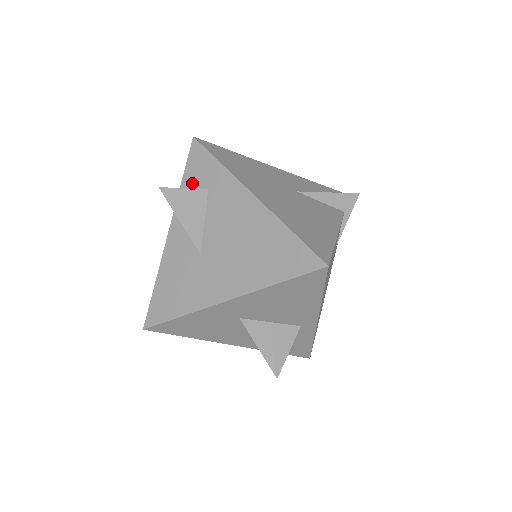
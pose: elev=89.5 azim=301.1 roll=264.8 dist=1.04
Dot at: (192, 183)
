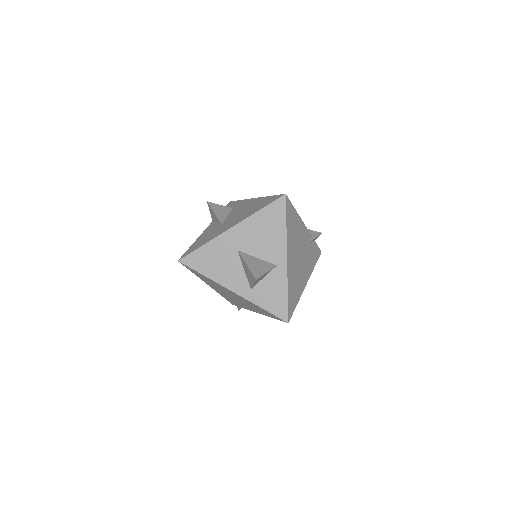
Dot at: occluded
